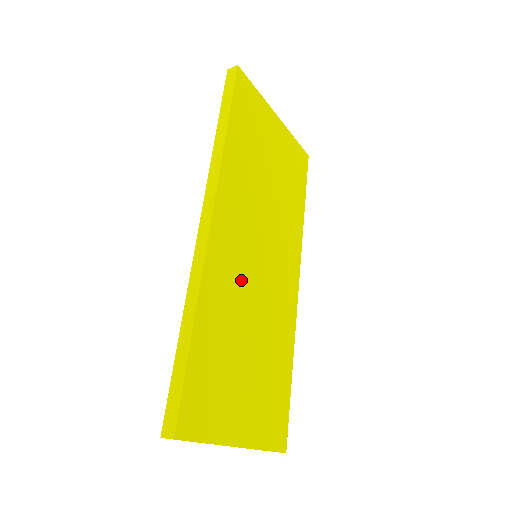
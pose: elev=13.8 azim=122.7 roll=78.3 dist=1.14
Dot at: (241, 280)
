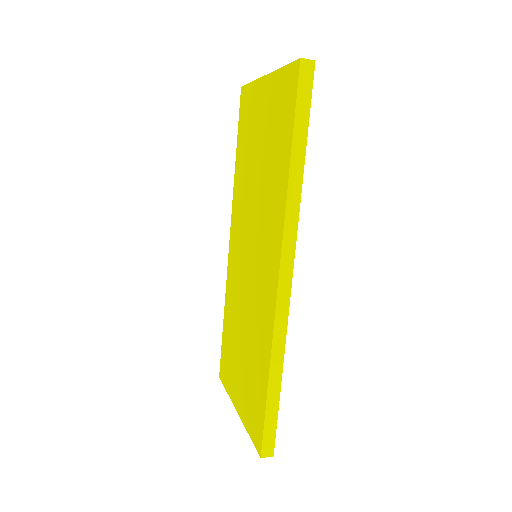
Dot at: occluded
